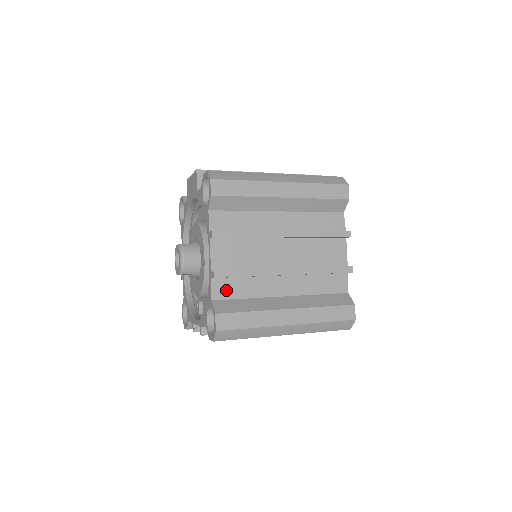
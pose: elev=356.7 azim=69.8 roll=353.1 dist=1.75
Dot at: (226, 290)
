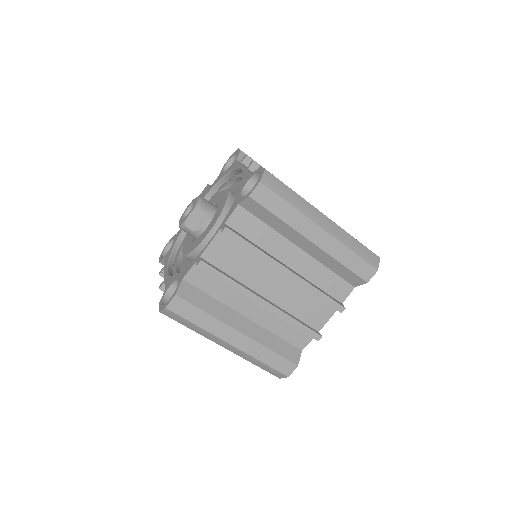
Dot at: occluded
